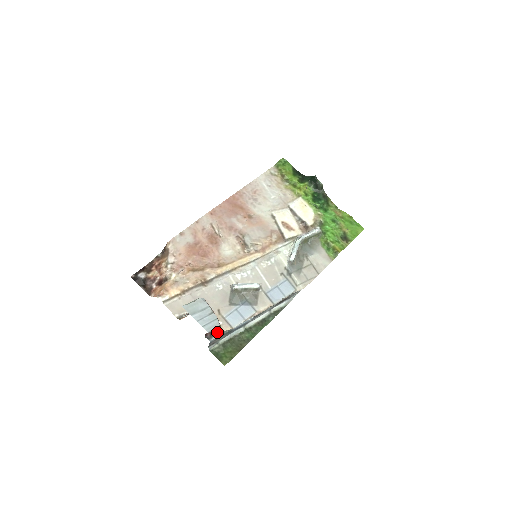
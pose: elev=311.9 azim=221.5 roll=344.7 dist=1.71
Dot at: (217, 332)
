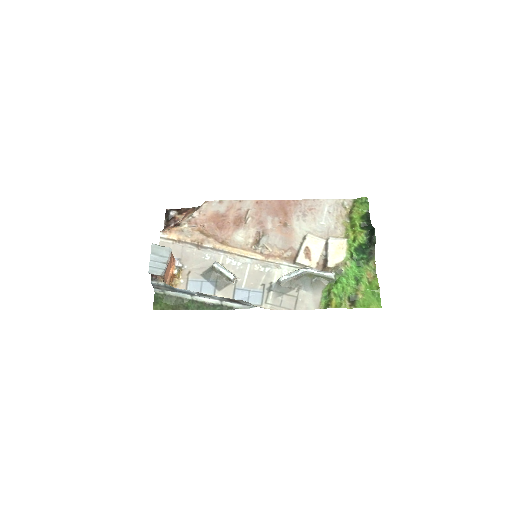
Dot at: (161, 280)
